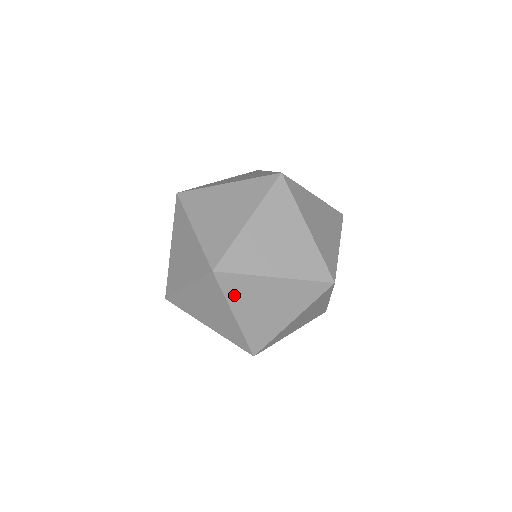
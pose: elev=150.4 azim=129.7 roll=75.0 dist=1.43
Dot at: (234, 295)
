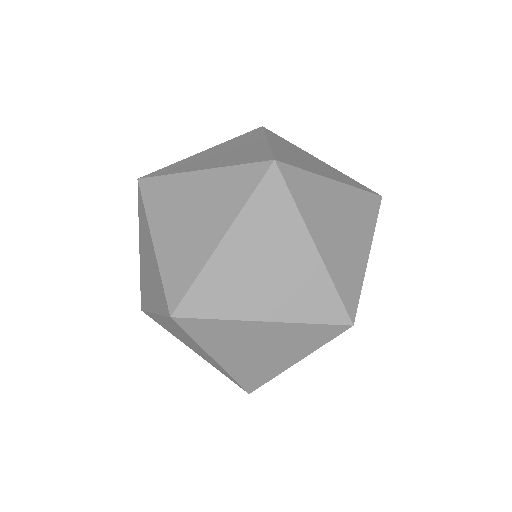
Dot at: (155, 207)
